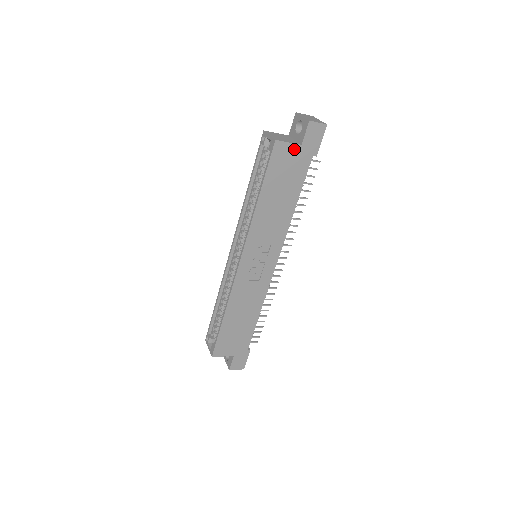
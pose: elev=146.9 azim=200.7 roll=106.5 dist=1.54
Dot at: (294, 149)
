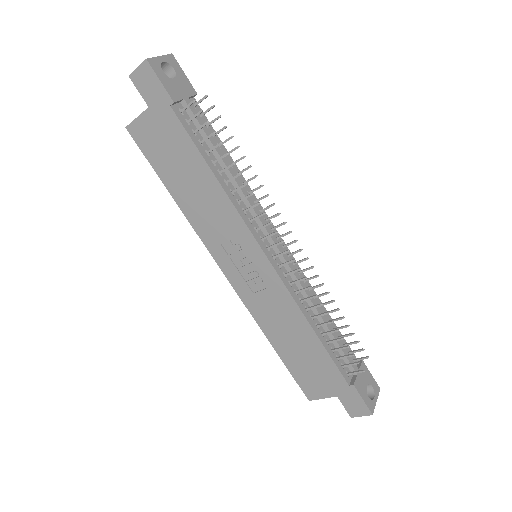
Dot at: (148, 118)
